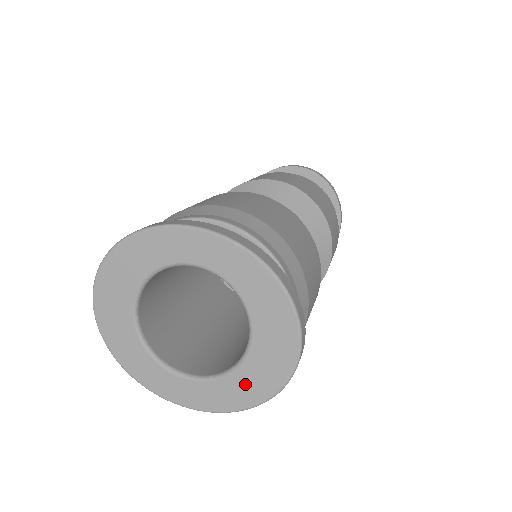
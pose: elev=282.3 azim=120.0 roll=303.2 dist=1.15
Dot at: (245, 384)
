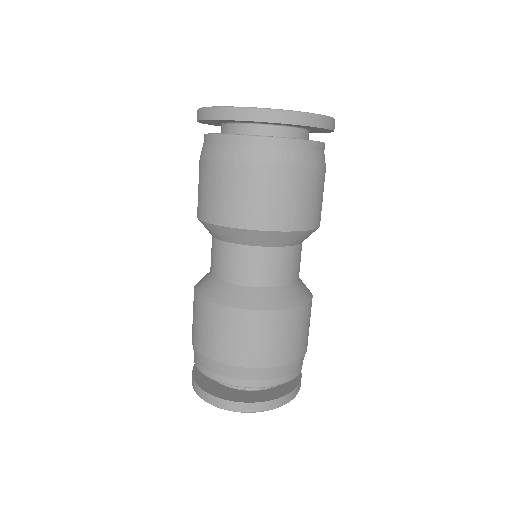
Dot at: occluded
